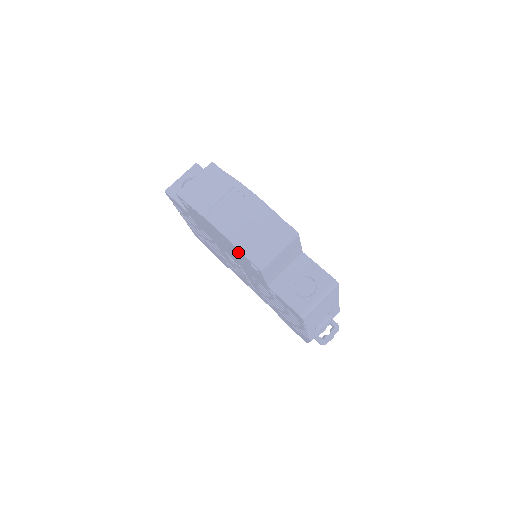
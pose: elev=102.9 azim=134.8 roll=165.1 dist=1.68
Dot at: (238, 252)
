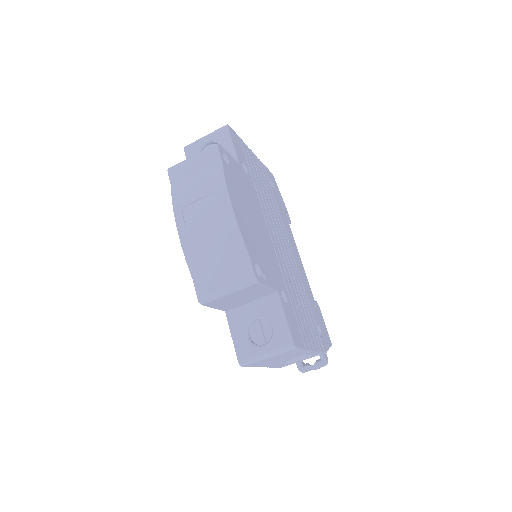
Dot at: occluded
